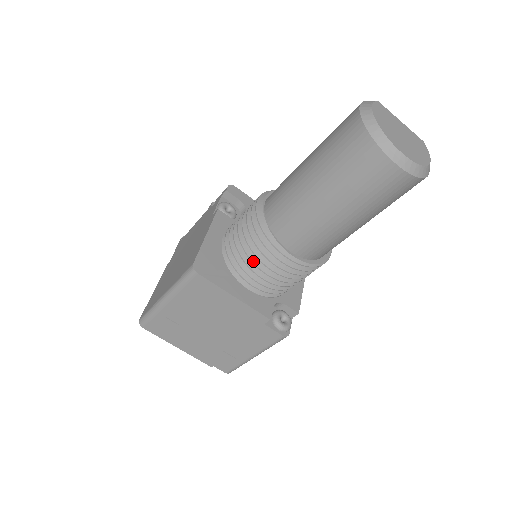
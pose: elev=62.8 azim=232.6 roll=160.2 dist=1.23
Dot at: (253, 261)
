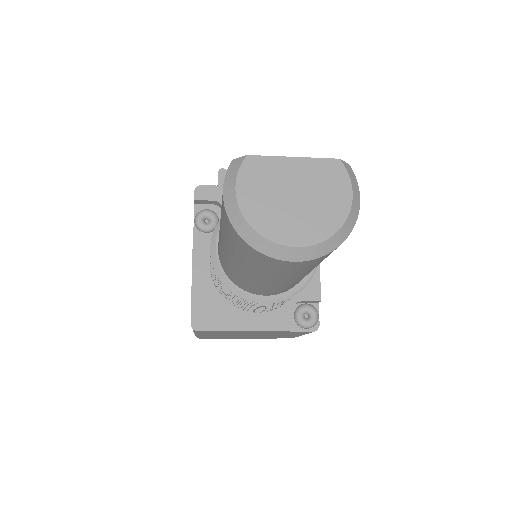
Dot at: (240, 303)
